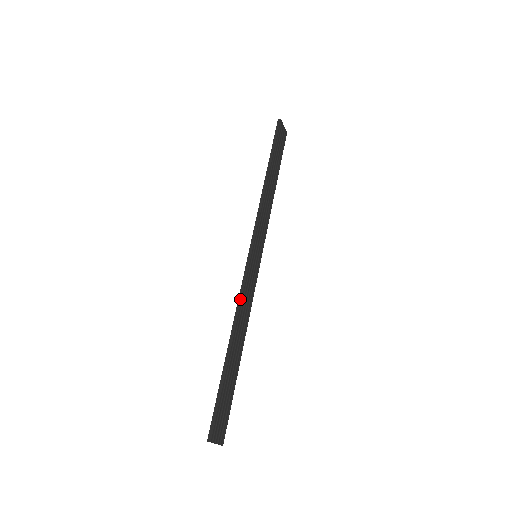
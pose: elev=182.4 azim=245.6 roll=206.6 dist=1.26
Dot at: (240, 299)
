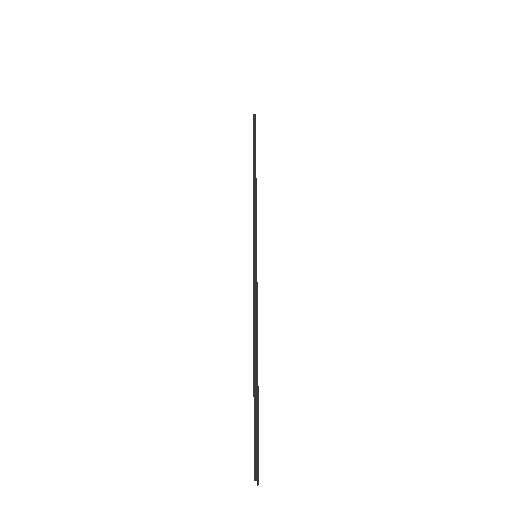
Dot at: (256, 303)
